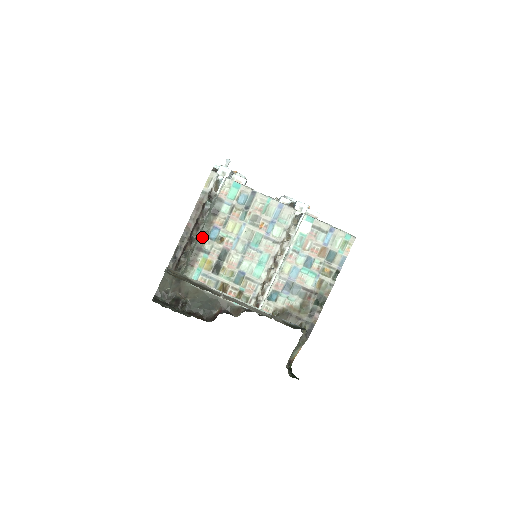
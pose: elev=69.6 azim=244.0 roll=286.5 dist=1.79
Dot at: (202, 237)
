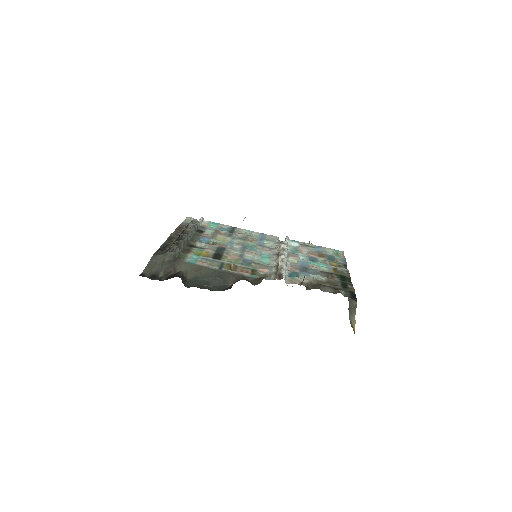
Dot at: (192, 240)
